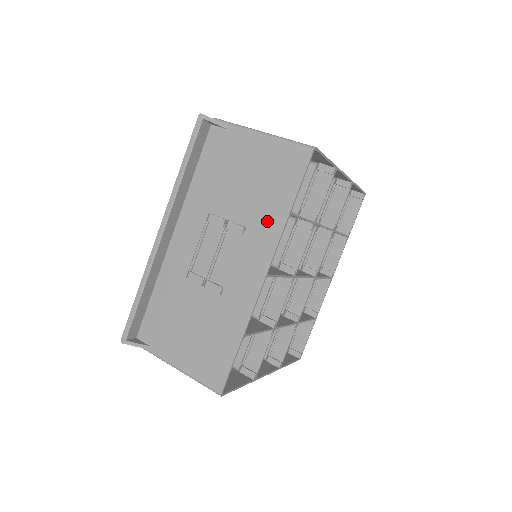
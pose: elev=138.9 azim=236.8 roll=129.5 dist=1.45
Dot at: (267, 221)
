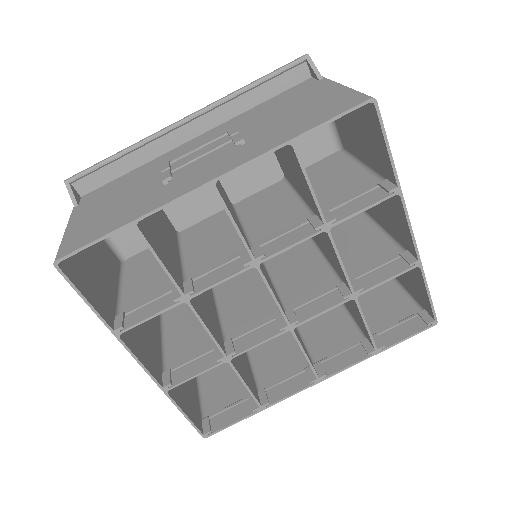
Dot at: (266, 141)
